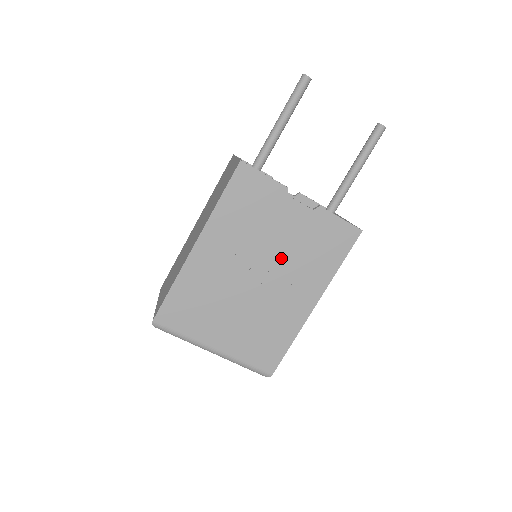
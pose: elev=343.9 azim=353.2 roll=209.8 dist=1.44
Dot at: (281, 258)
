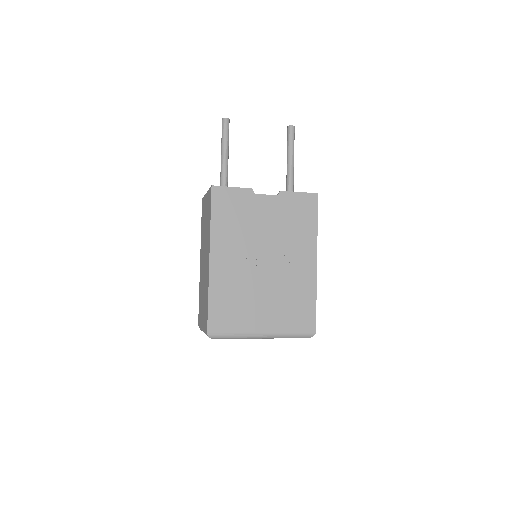
Dot at: (274, 240)
